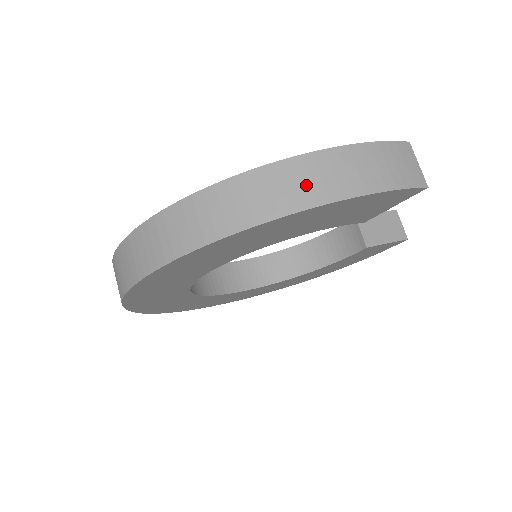
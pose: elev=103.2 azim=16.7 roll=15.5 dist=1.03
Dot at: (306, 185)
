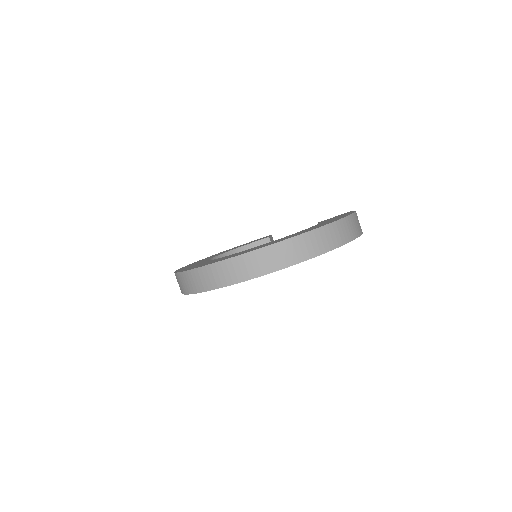
Dot at: (356, 227)
